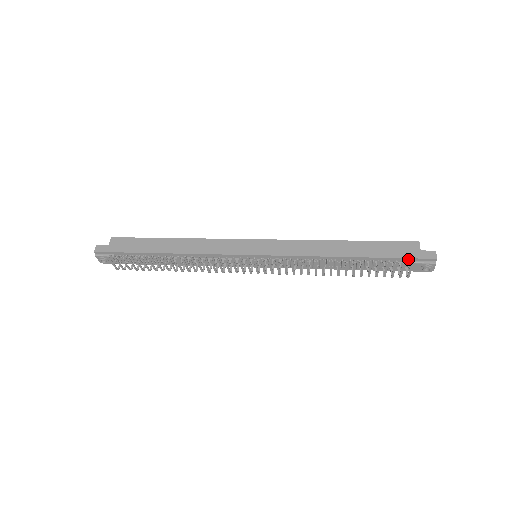
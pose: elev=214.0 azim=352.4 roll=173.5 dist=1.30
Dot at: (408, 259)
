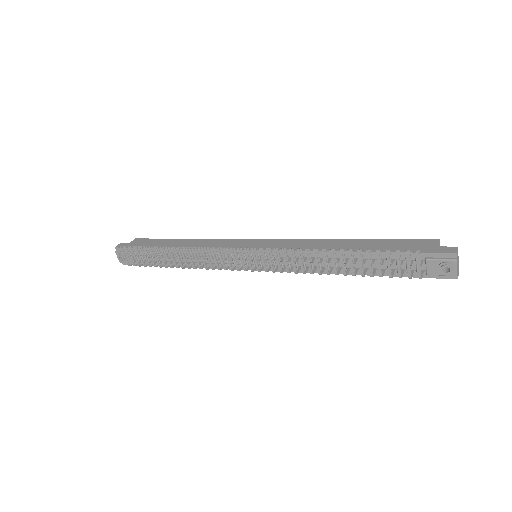
Dot at: occluded
